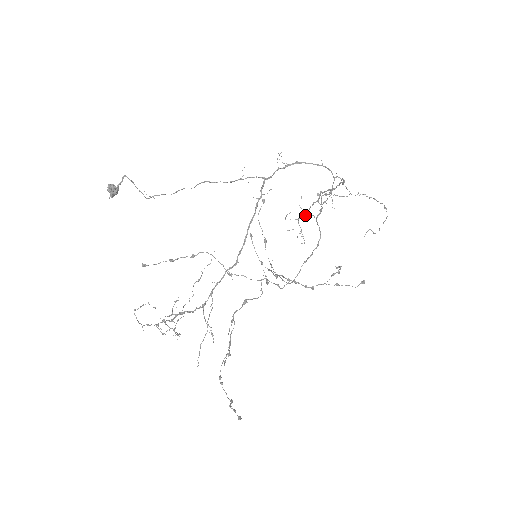
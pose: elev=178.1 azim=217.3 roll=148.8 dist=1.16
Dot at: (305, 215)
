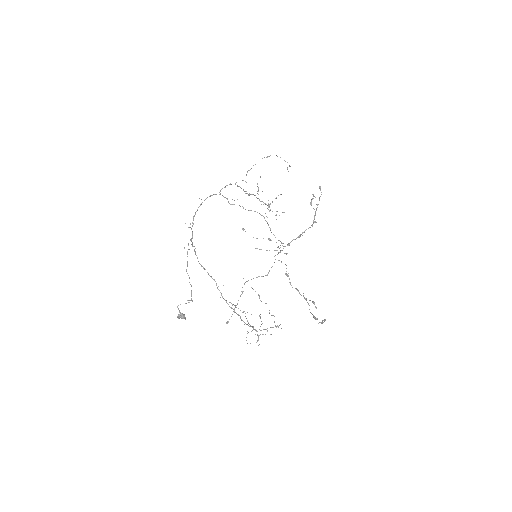
Dot at: occluded
